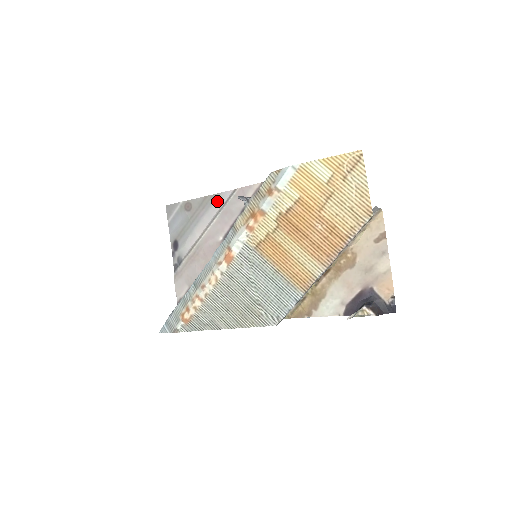
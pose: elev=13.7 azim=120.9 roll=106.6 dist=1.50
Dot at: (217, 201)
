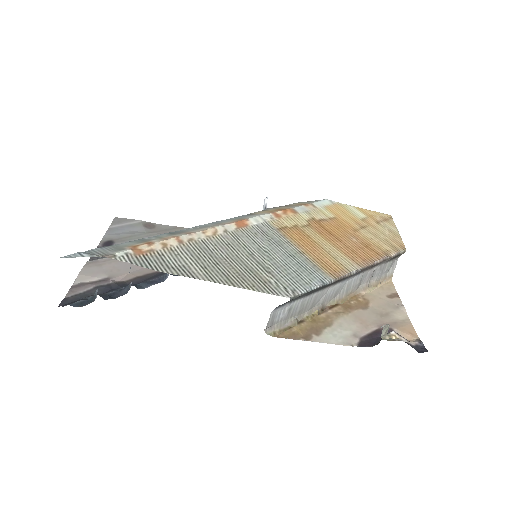
Dot at: occluded
